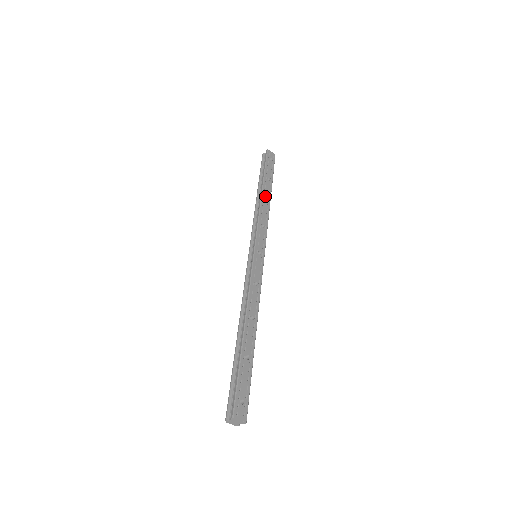
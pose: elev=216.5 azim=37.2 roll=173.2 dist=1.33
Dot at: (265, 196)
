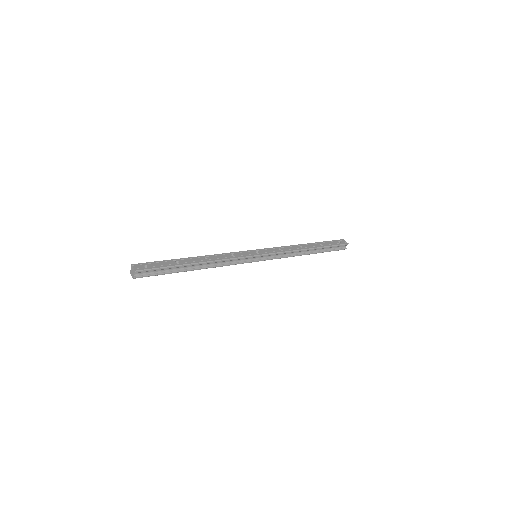
Dot at: (304, 246)
